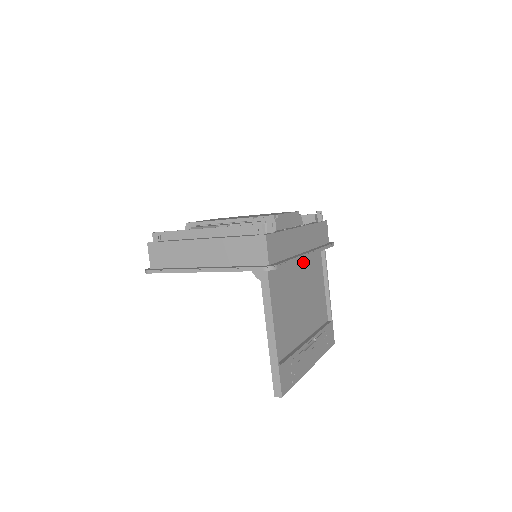
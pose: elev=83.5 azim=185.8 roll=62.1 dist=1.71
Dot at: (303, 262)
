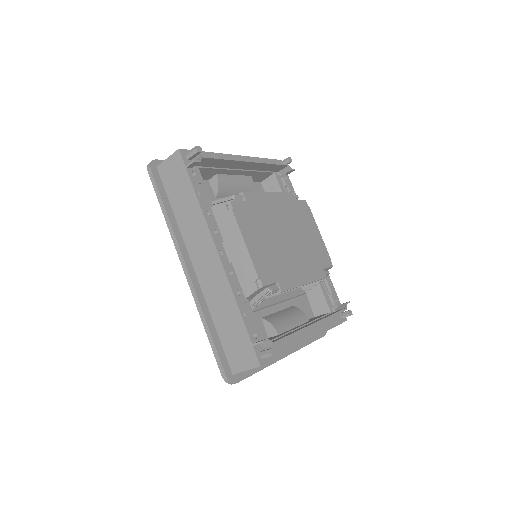
Dot at: occluded
